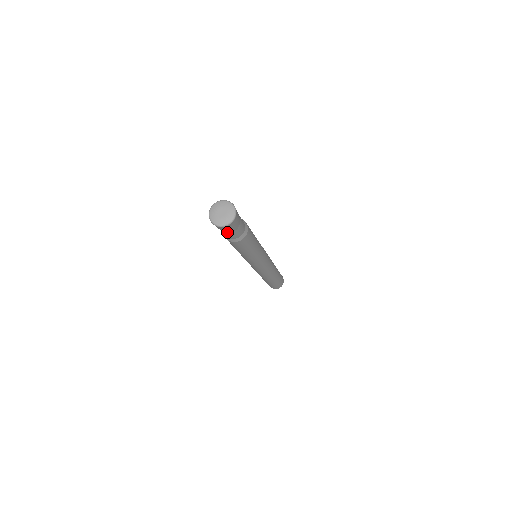
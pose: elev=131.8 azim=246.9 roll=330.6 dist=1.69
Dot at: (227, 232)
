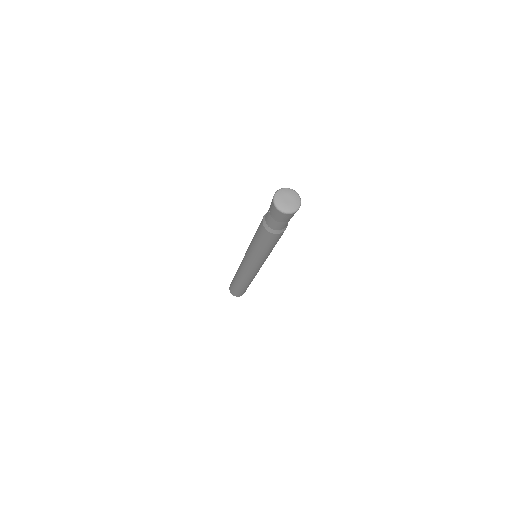
Dot at: (288, 220)
